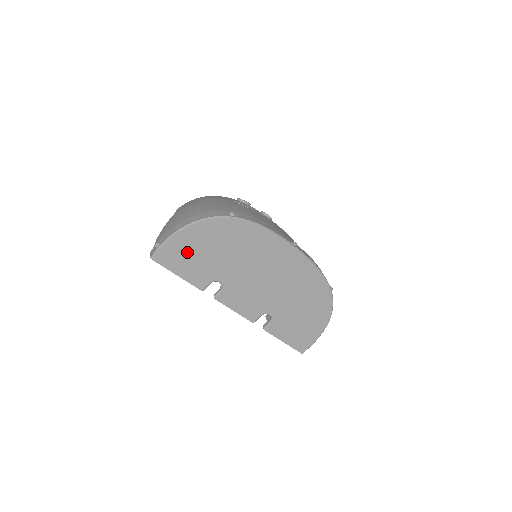
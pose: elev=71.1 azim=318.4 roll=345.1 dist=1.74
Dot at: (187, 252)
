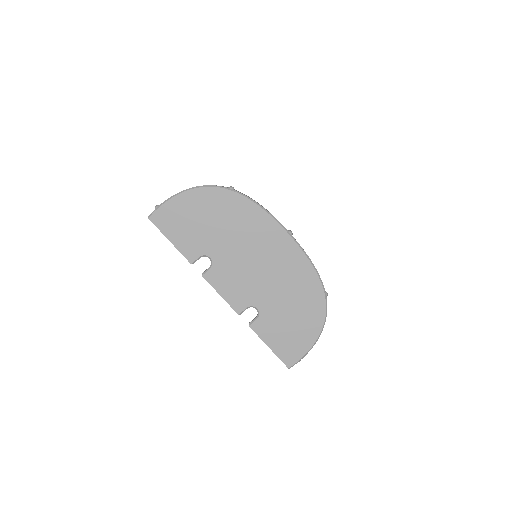
Dot at: (183, 217)
